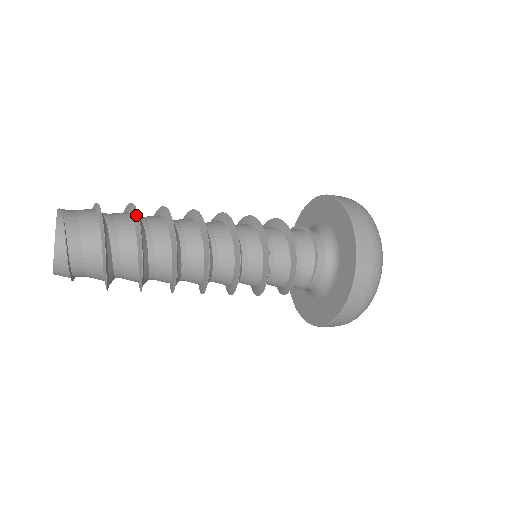
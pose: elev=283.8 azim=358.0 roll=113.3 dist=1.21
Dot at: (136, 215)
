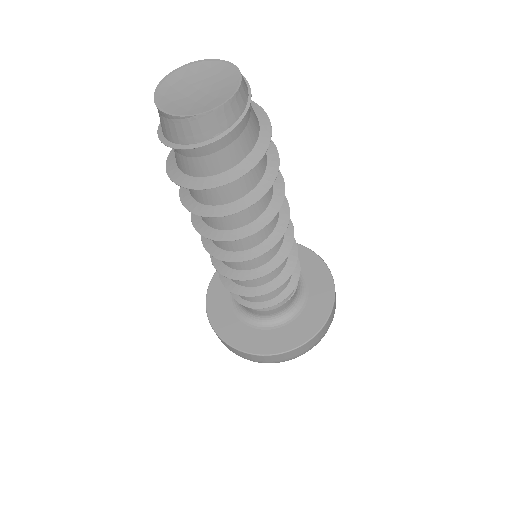
Dot at: occluded
